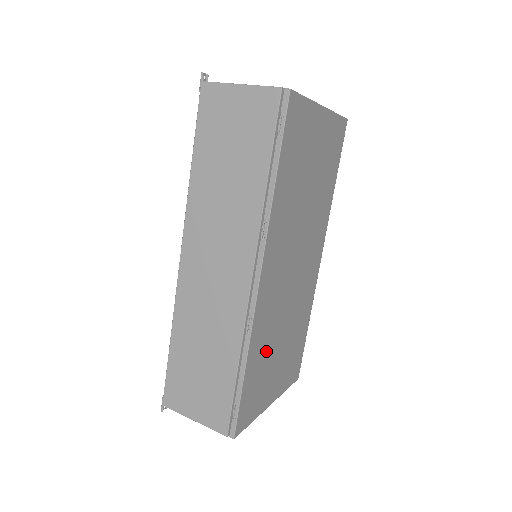
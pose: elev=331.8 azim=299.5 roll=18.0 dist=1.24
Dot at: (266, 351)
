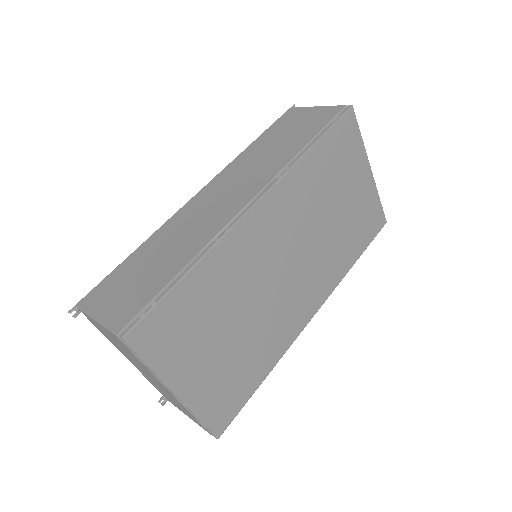
Dot at: (216, 300)
